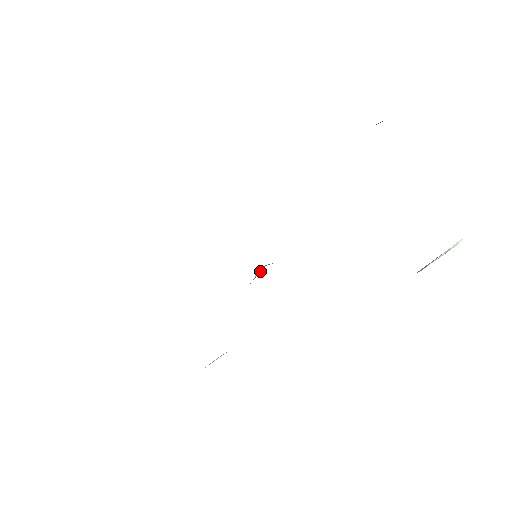
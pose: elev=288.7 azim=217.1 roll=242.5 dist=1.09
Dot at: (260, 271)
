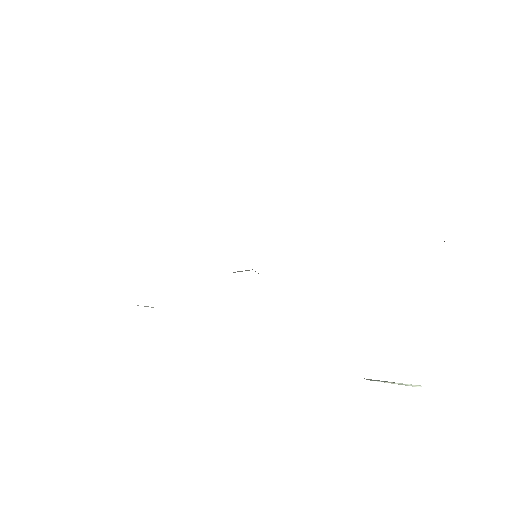
Dot at: (245, 270)
